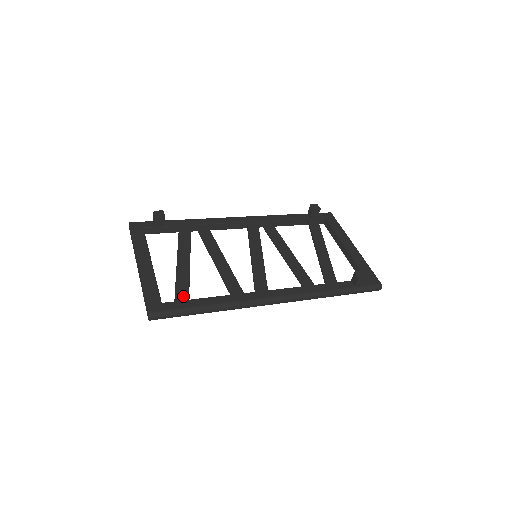
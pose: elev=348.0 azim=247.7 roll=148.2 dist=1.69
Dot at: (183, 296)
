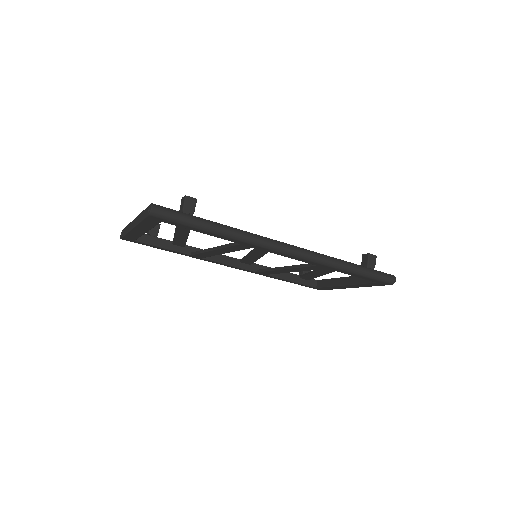
Dot at: (190, 198)
